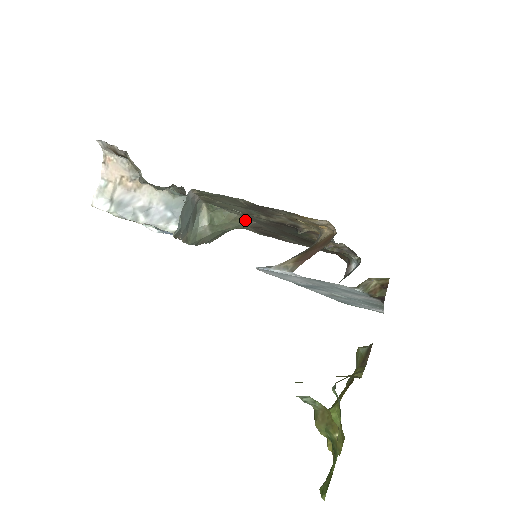
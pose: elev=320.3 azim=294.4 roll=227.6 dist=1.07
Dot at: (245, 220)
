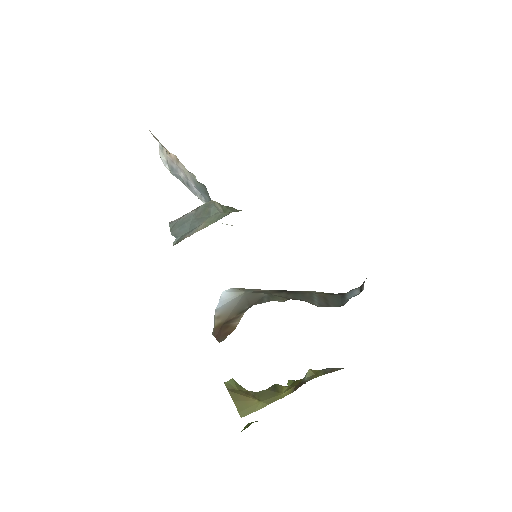
Dot at: occluded
